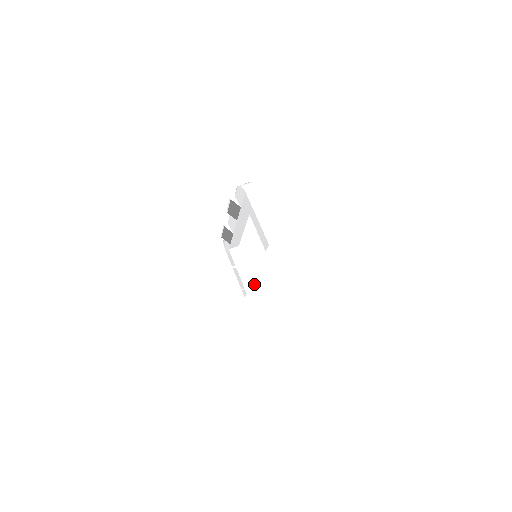
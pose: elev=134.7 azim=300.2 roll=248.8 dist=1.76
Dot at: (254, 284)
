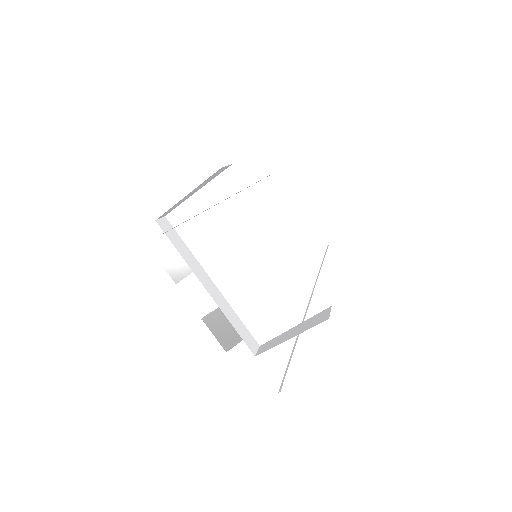
Dot at: (312, 294)
